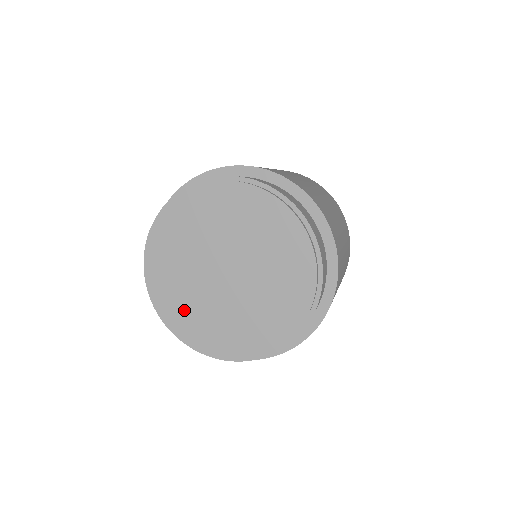
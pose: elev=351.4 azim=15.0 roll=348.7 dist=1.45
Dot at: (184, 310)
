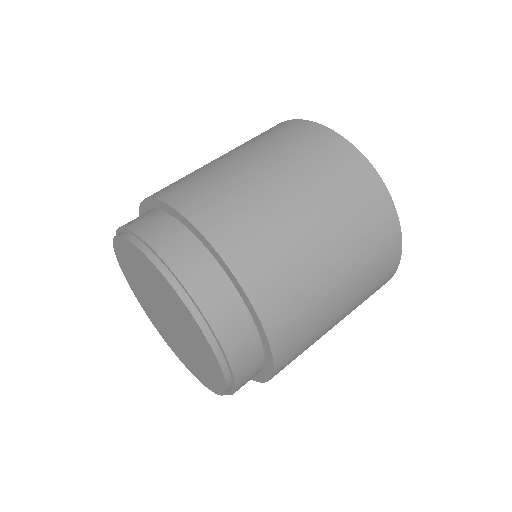
Dot at: (141, 297)
